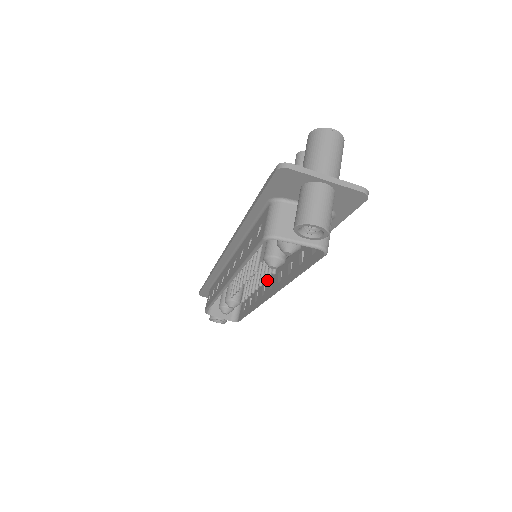
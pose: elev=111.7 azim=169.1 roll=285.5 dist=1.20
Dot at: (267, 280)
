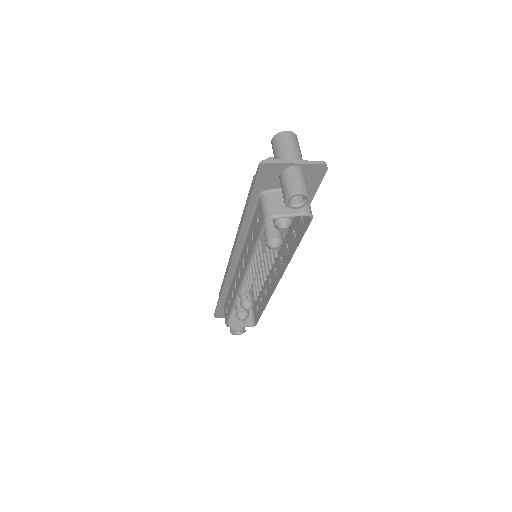
Dot at: (270, 274)
